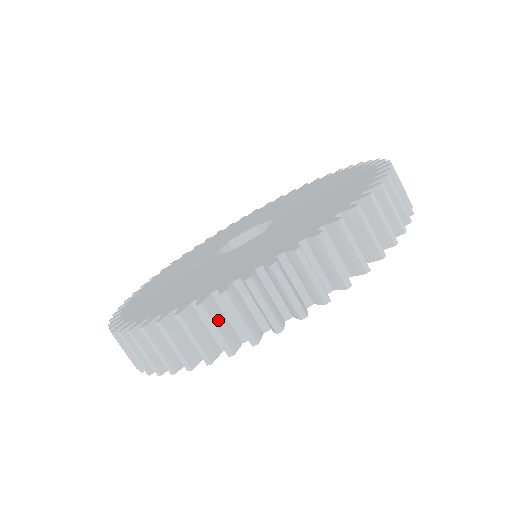
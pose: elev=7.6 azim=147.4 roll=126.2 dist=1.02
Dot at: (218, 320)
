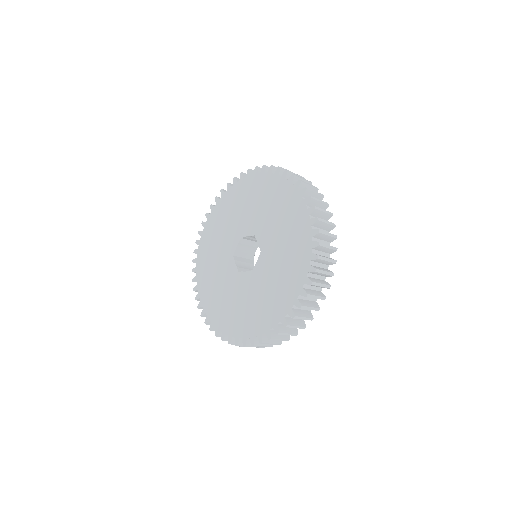
Dot at: (294, 323)
